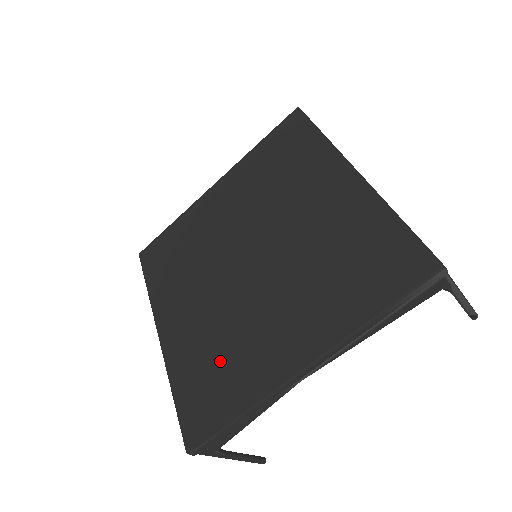
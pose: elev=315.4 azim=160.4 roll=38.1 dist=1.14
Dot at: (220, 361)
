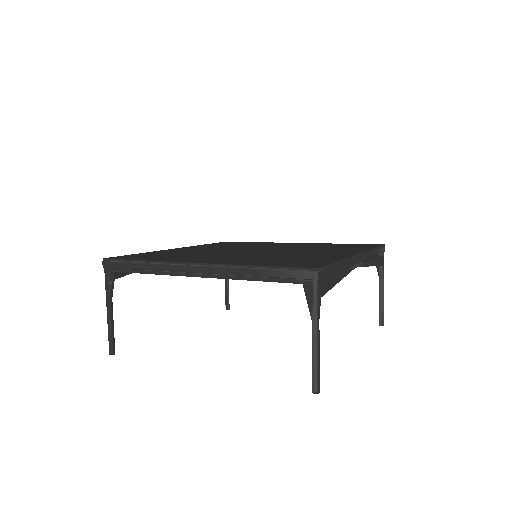
Dot at: (288, 258)
